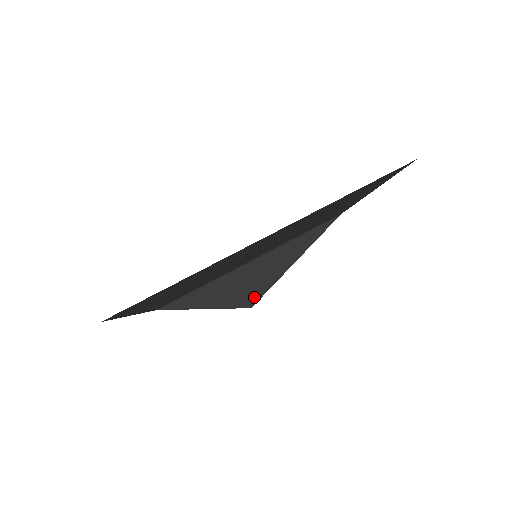
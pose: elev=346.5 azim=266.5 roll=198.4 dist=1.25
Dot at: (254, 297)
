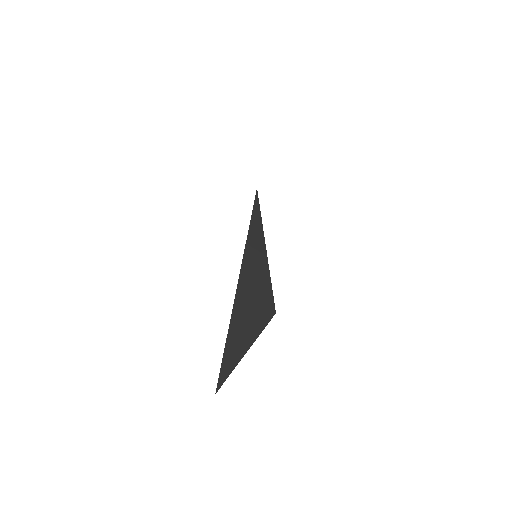
Dot at: (269, 304)
